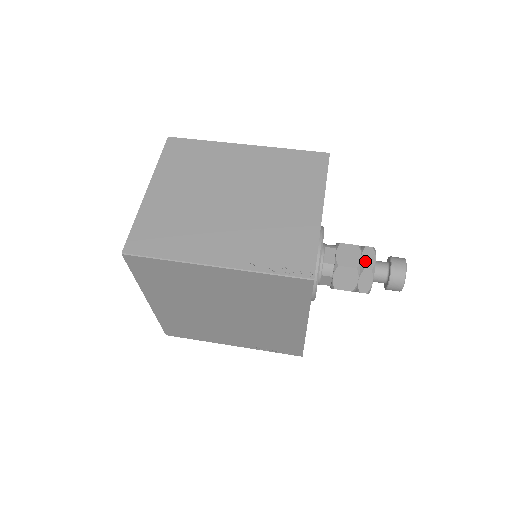
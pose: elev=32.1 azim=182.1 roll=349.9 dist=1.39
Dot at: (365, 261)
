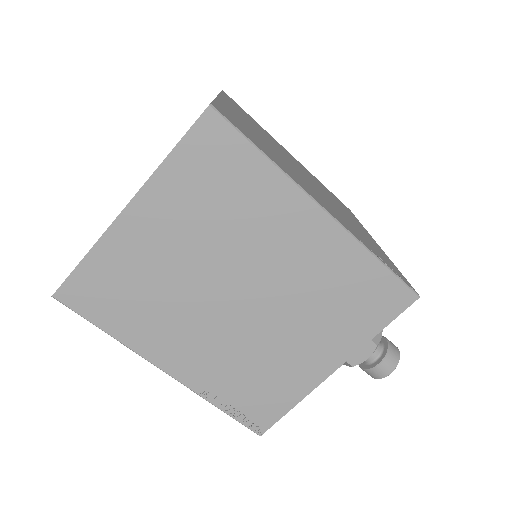
Dot at: (355, 355)
